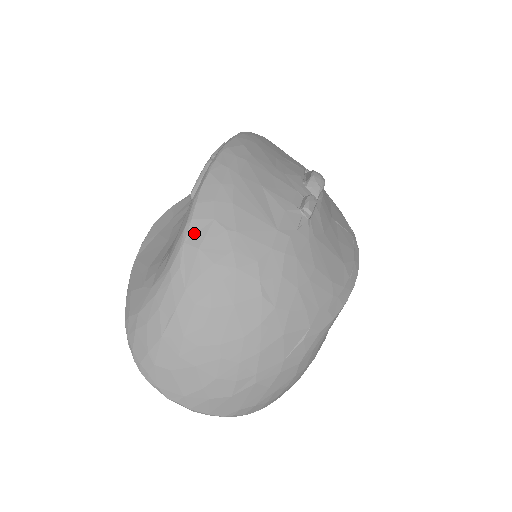
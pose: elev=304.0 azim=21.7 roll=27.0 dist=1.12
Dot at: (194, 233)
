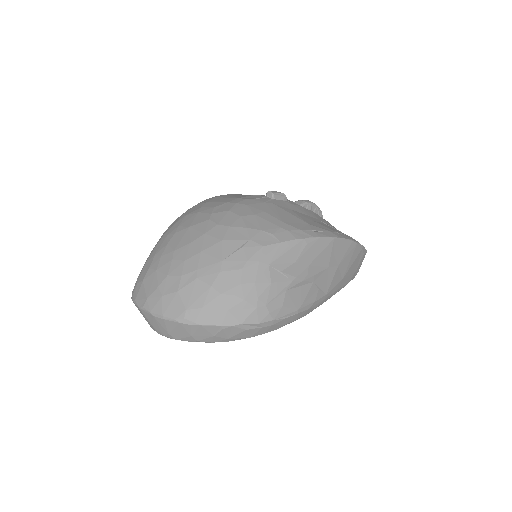
Dot at: occluded
